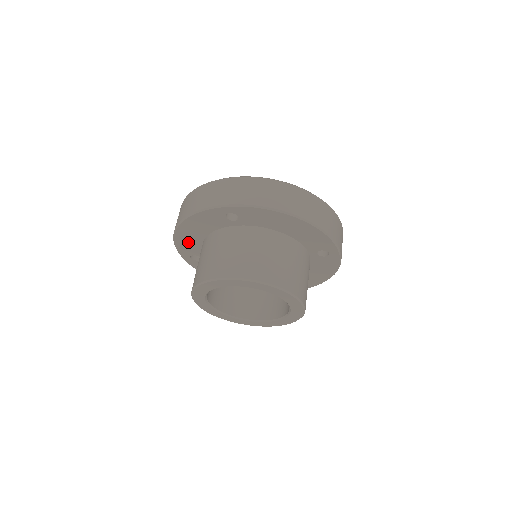
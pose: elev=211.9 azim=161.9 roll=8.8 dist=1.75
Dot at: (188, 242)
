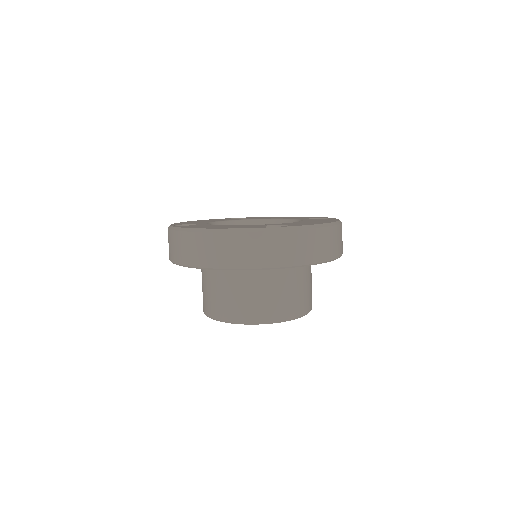
Dot at: occluded
